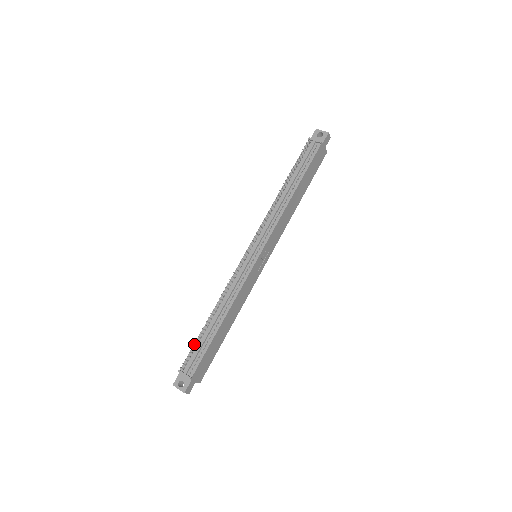
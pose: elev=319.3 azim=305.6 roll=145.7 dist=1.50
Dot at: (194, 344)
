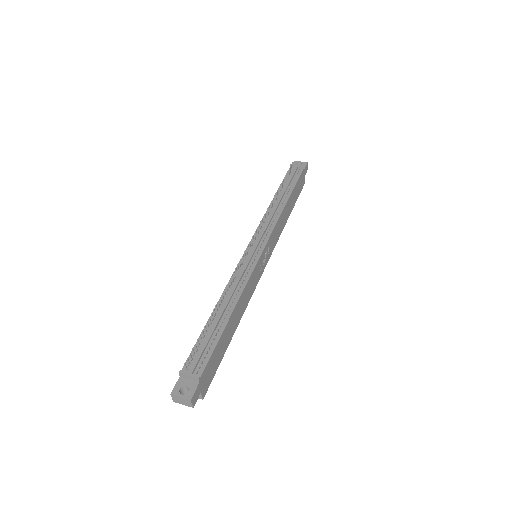
Dot at: (200, 335)
